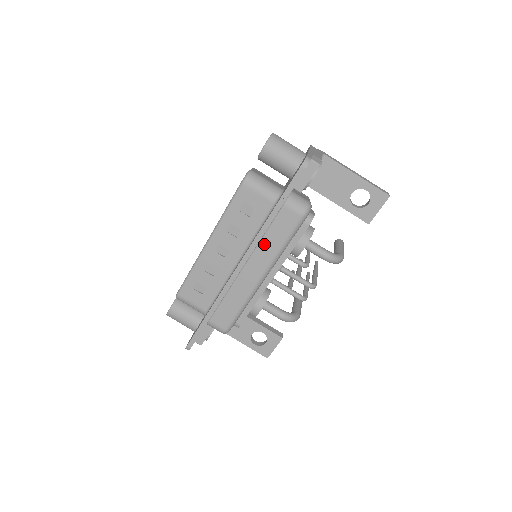
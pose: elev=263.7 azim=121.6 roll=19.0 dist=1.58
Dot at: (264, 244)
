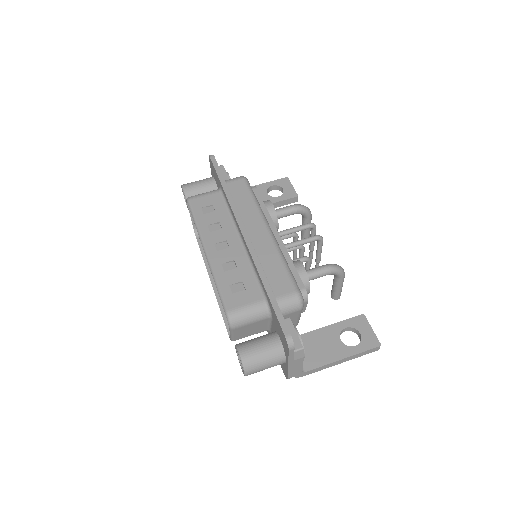
Dot at: (242, 211)
